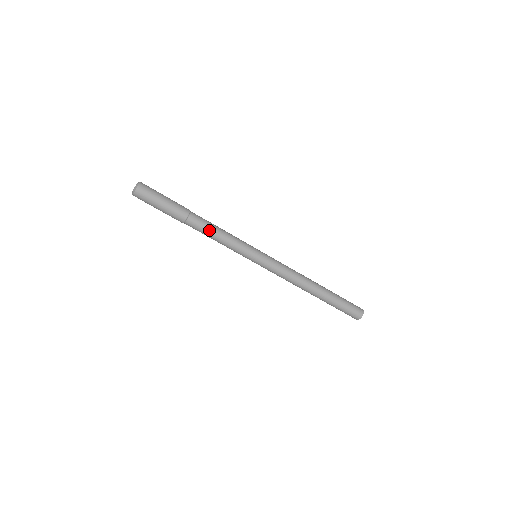
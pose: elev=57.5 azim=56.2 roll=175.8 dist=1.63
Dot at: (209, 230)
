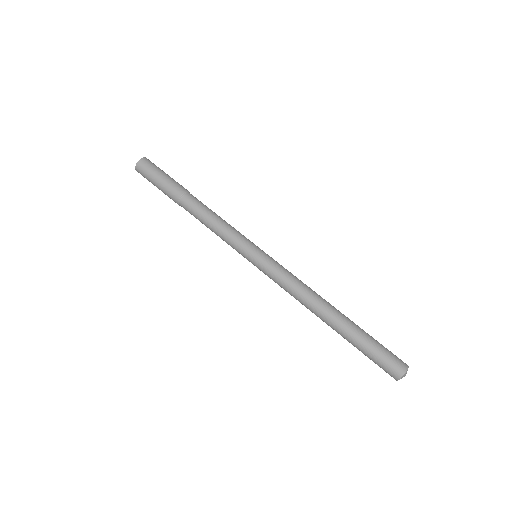
Dot at: (209, 209)
